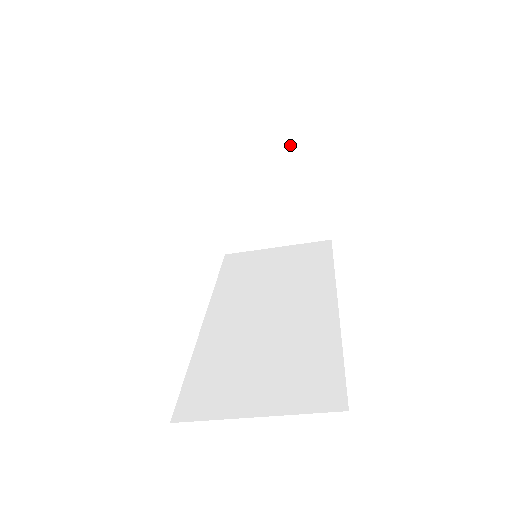
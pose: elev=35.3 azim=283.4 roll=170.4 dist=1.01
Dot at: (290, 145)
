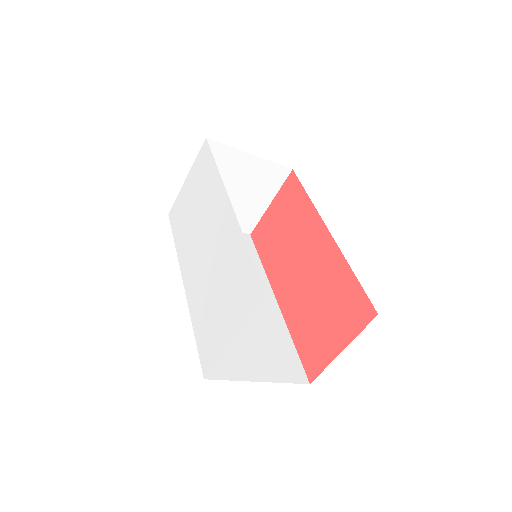
Dot at: (275, 164)
